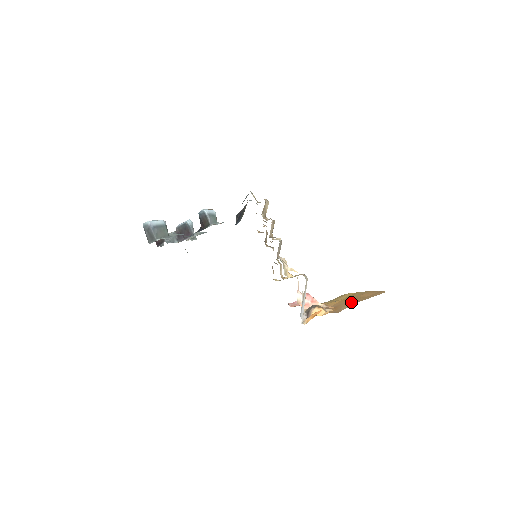
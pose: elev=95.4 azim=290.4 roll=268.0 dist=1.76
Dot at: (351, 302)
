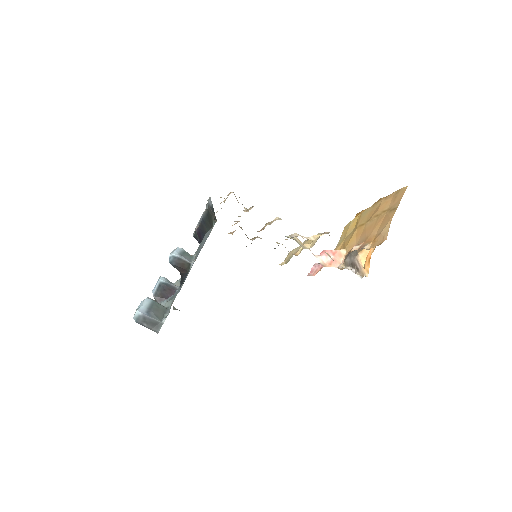
Dot at: (379, 223)
